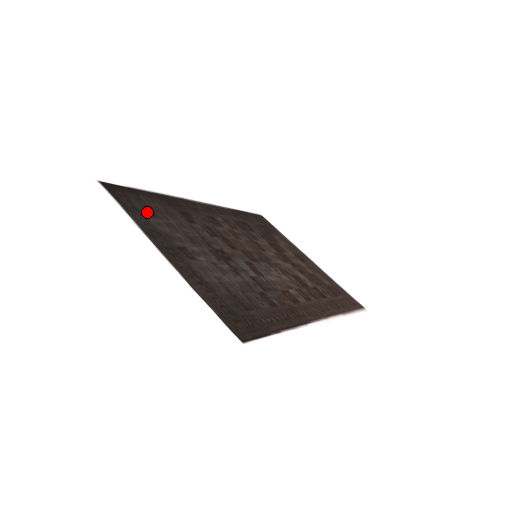
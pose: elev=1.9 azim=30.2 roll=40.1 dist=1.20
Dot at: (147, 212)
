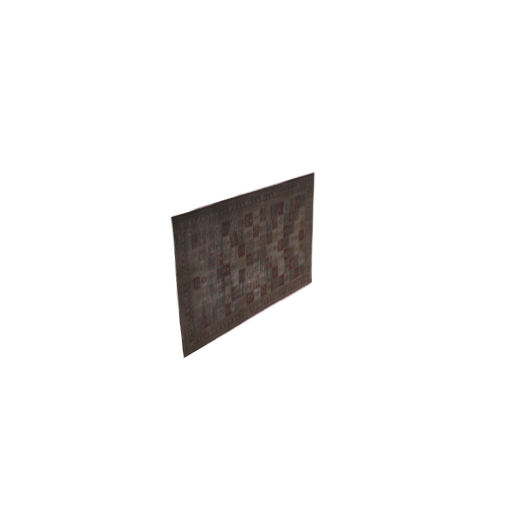
Dot at: (192, 243)
